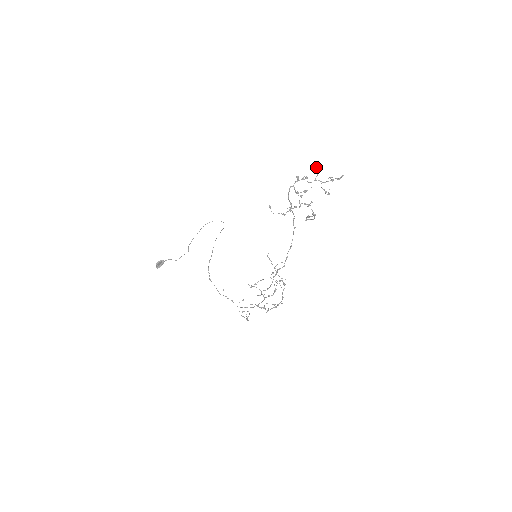
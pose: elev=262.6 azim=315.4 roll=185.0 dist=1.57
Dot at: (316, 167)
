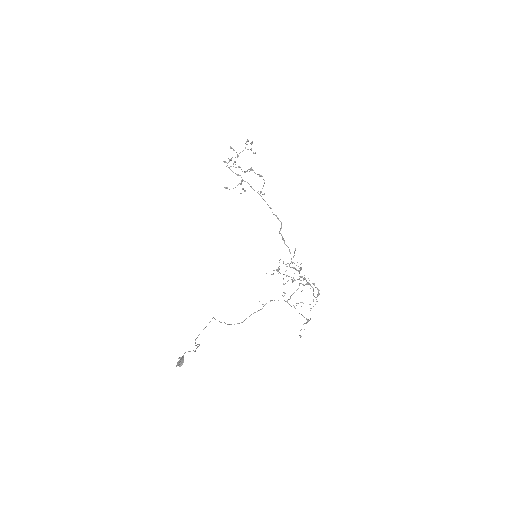
Dot at: (230, 148)
